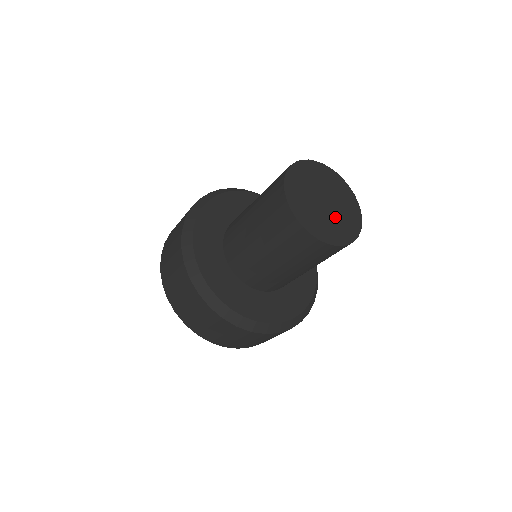
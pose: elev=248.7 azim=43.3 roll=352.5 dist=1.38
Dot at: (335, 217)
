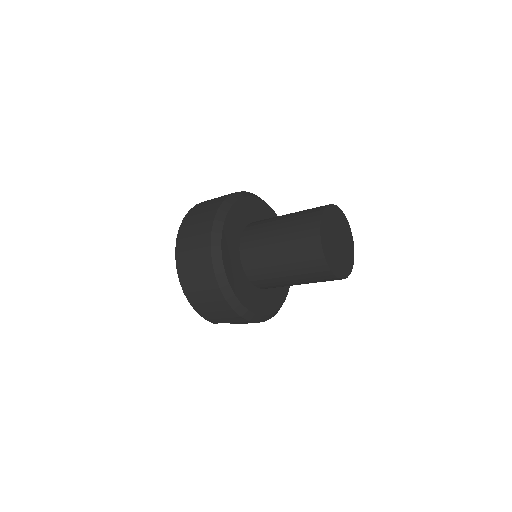
Dot at: (339, 255)
